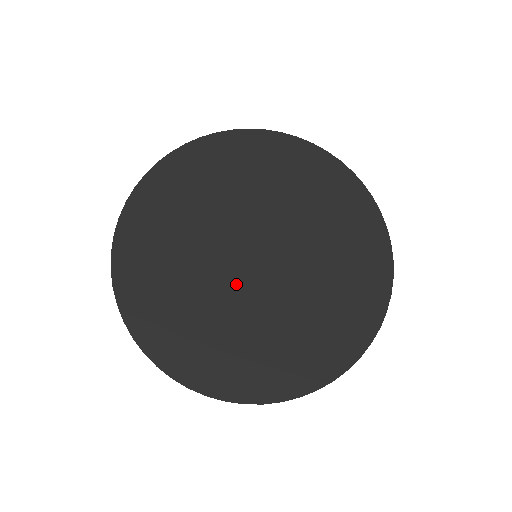
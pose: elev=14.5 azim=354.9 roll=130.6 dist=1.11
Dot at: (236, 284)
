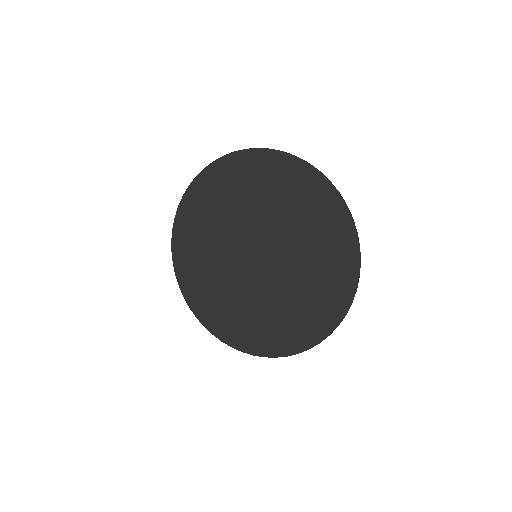
Dot at: (249, 280)
